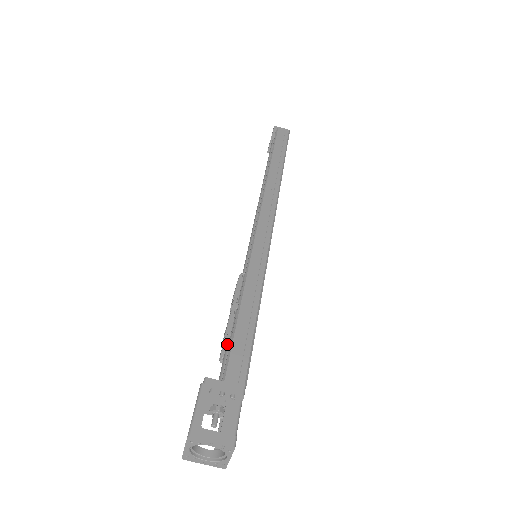
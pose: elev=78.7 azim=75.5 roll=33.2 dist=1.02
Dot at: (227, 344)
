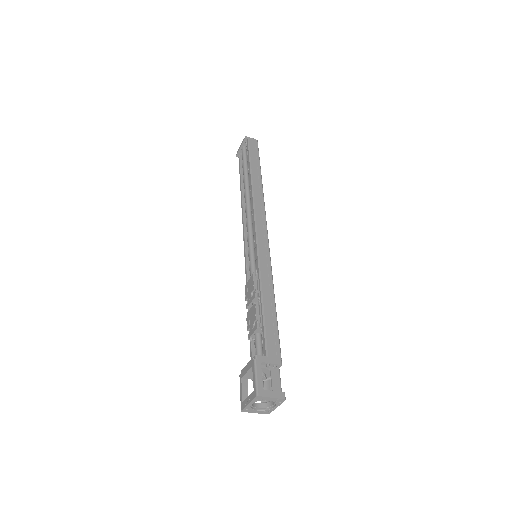
Dot at: (259, 329)
